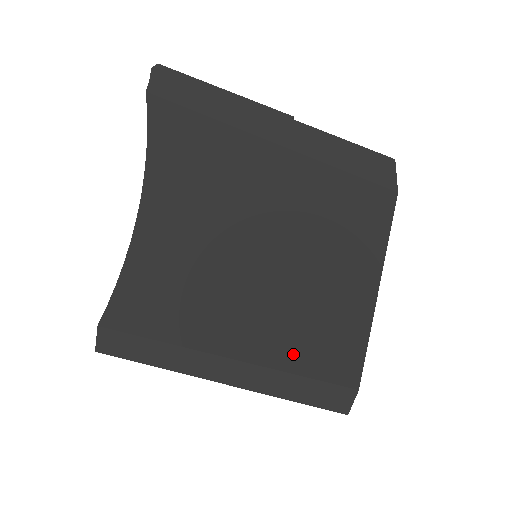
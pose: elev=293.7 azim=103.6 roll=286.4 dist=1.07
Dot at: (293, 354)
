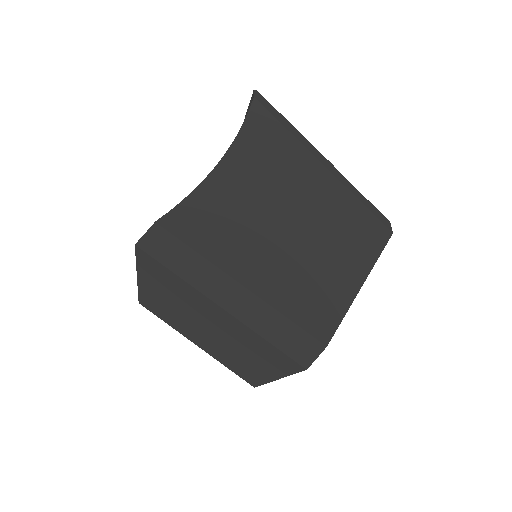
Dot at: (290, 303)
